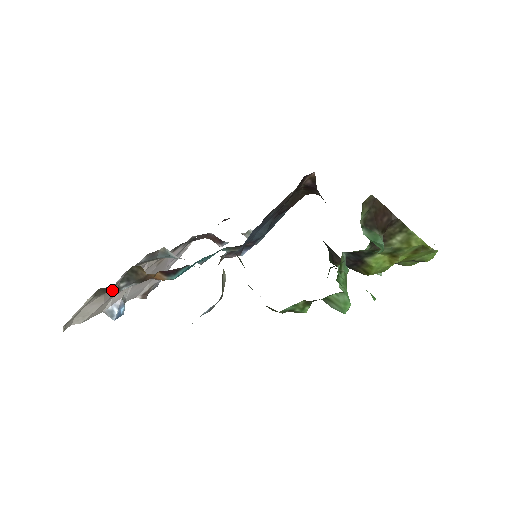
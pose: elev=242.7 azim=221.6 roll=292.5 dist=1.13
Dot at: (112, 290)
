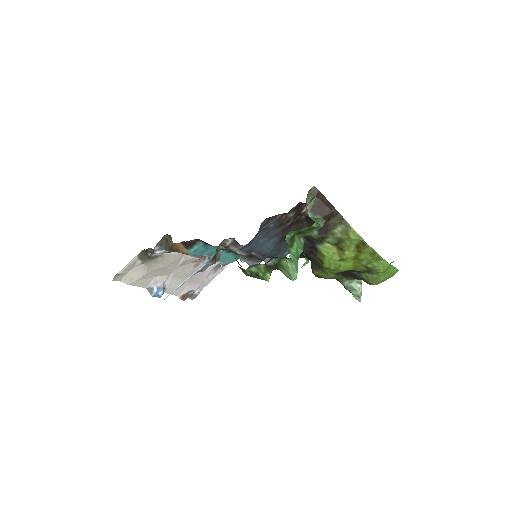
Dot at: (154, 264)
